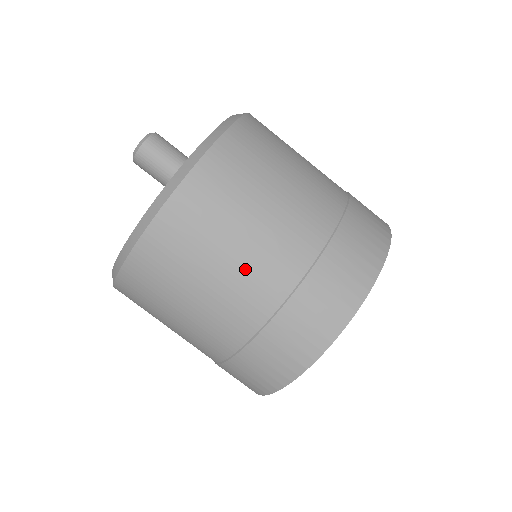
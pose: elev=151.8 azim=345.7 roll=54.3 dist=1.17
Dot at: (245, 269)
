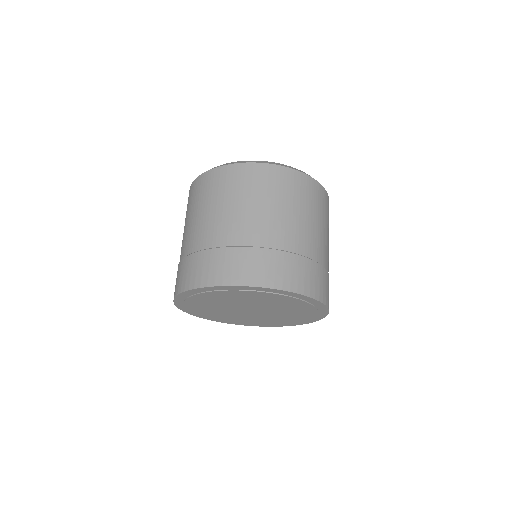
Dot at: (295, 224)
